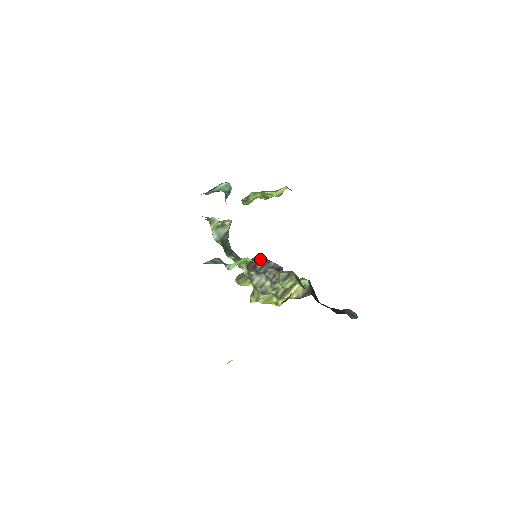
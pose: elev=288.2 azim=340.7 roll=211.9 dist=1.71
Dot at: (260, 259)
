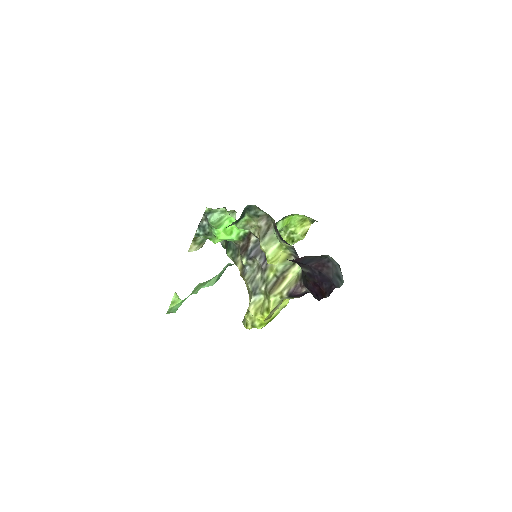
Dot at: (251, 236)
